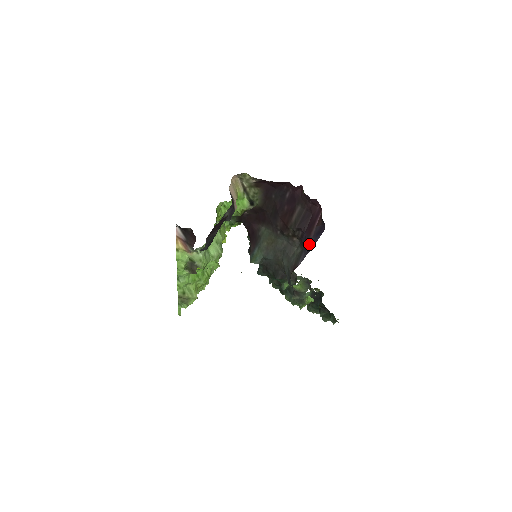
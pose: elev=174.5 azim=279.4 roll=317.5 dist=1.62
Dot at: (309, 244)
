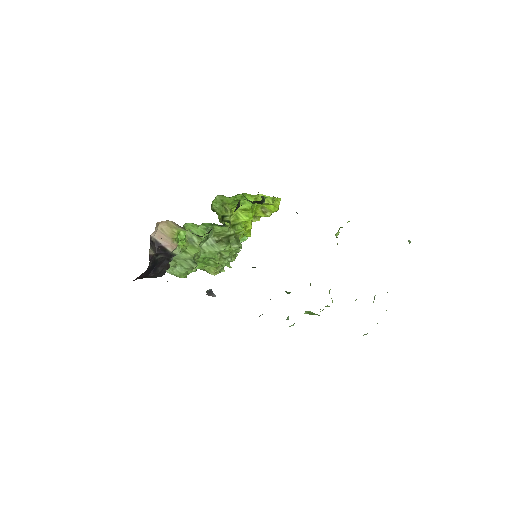
Dot at: occluded
